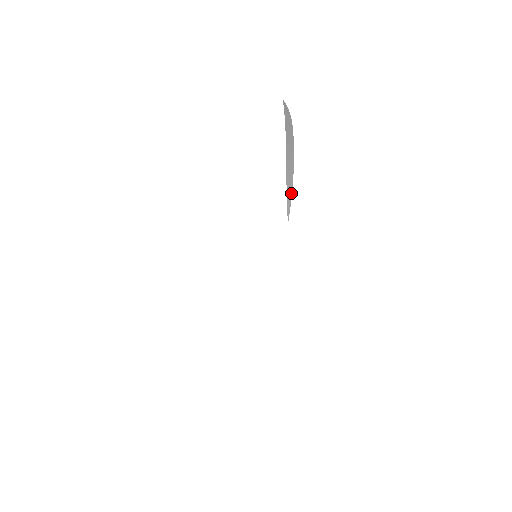
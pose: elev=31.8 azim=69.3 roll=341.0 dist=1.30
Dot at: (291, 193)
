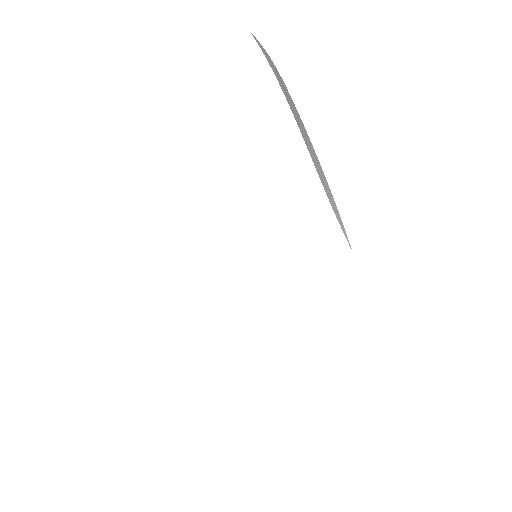
Dot at: (334, 201)
